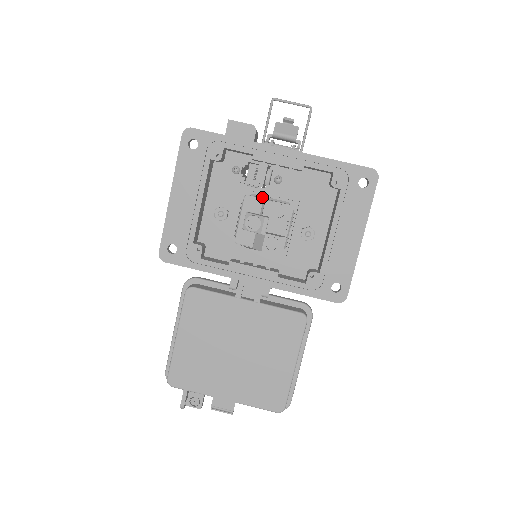
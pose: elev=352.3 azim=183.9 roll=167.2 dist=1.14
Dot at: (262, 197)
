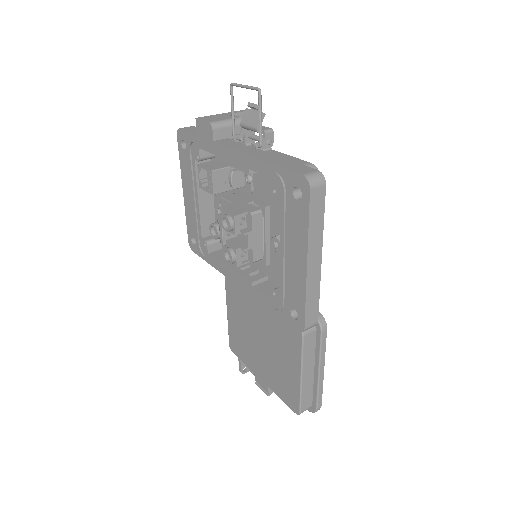
Dot at: occluded
